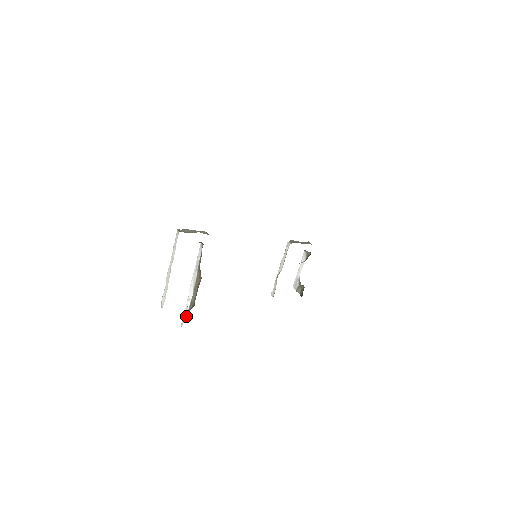
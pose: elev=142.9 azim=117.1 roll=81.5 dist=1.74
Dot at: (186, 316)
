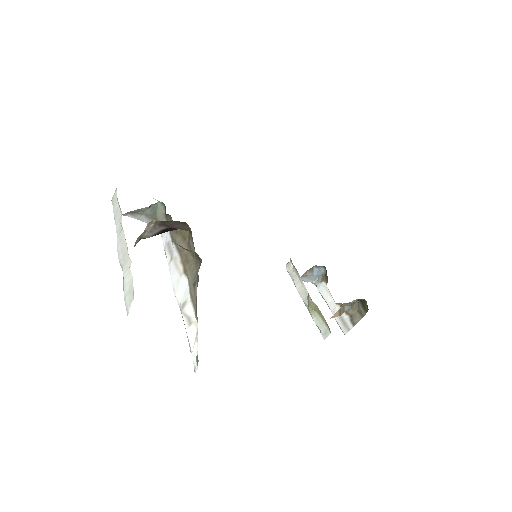
Dot at: (196, 330)
